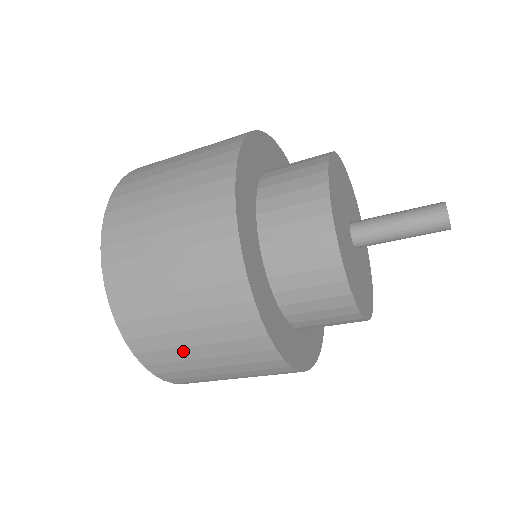
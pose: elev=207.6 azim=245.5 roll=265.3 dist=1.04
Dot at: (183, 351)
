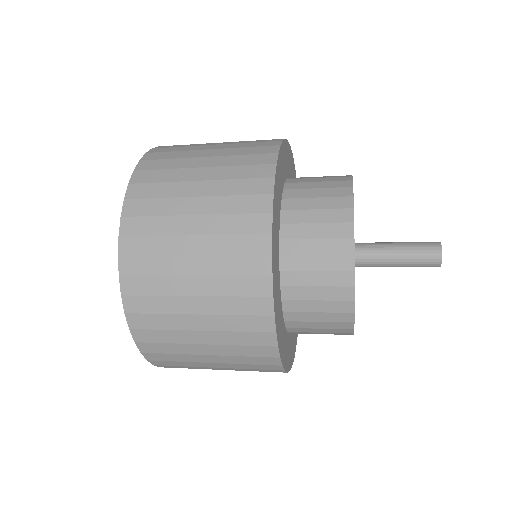
Dot at: (198, 363)
